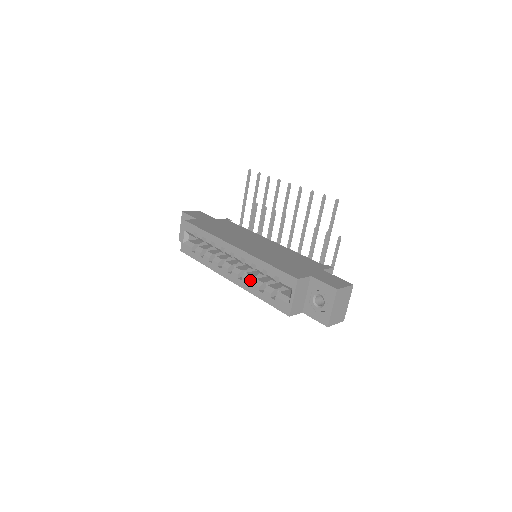
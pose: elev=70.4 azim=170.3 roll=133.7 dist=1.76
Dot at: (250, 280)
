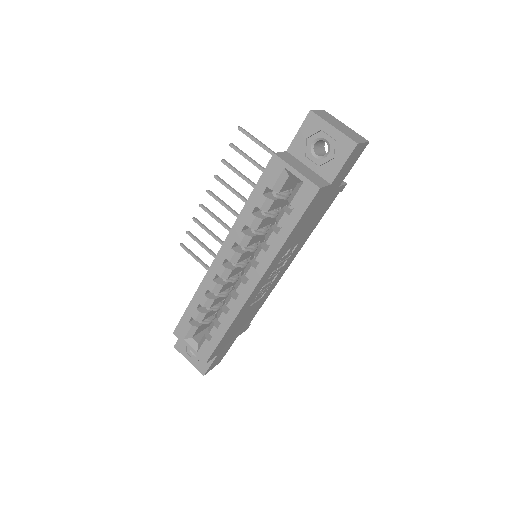
Dot at: (263, 248)
